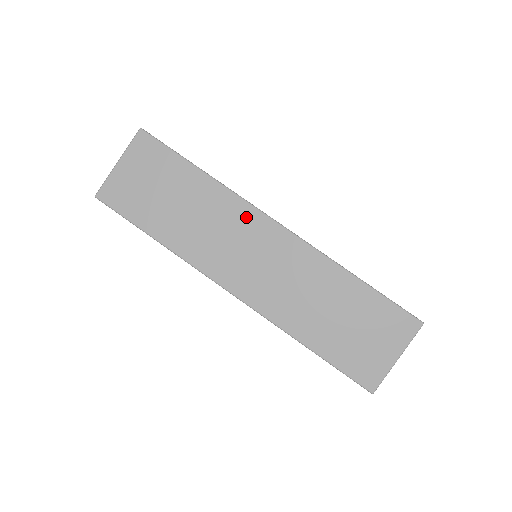
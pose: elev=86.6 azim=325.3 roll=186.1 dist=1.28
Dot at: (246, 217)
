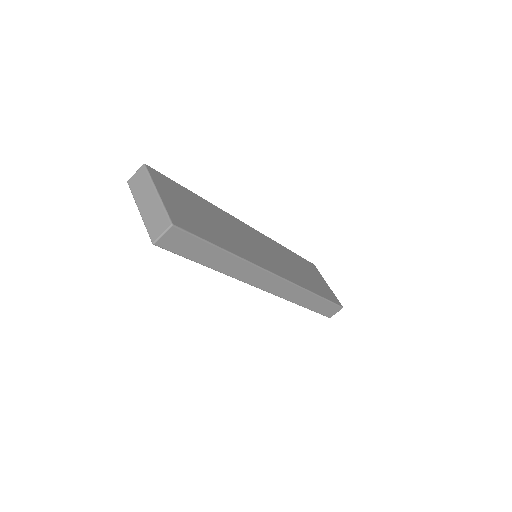
Dot at: (240, 225)
